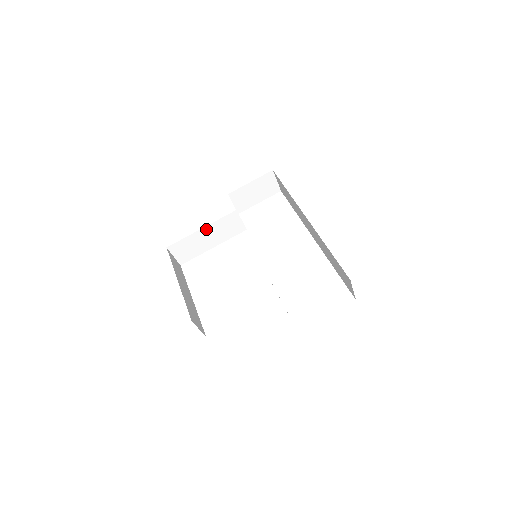
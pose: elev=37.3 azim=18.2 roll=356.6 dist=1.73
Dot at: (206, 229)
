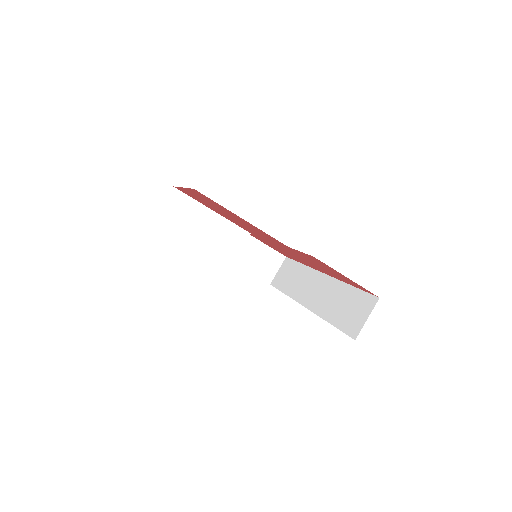
Dot at: (215, 217)
